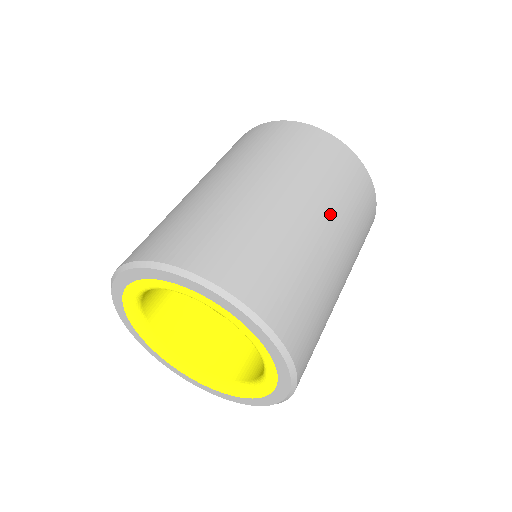
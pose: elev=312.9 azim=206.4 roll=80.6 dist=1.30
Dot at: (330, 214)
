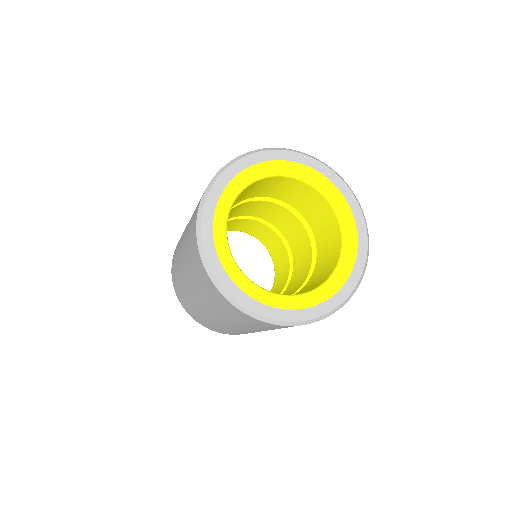
Dot at: occluded
